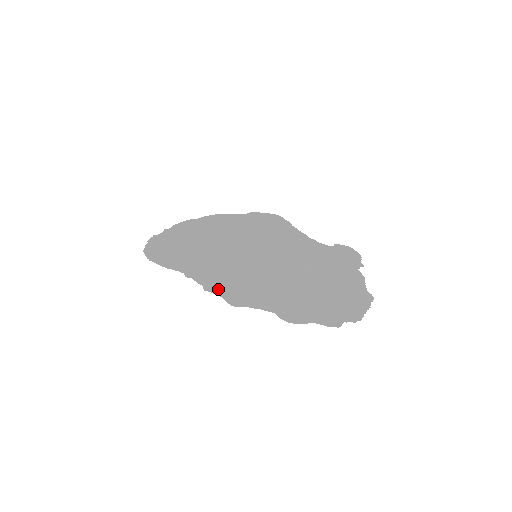
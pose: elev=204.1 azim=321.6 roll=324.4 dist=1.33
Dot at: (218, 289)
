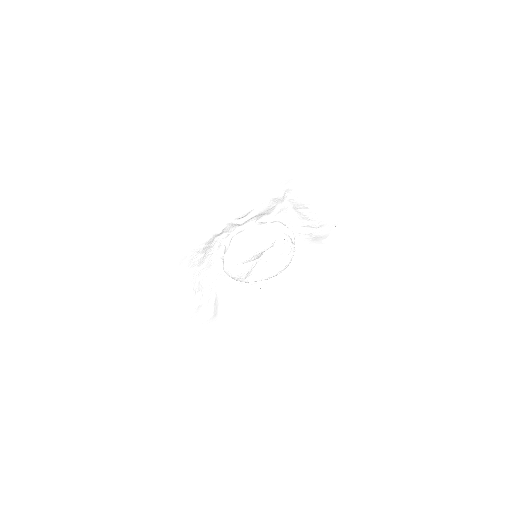
Dot at: (240, 208)
